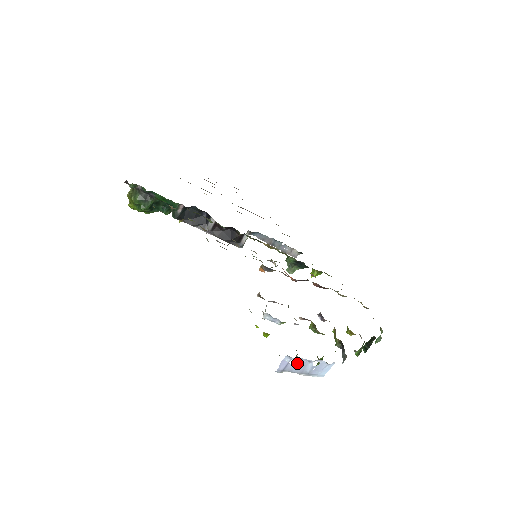
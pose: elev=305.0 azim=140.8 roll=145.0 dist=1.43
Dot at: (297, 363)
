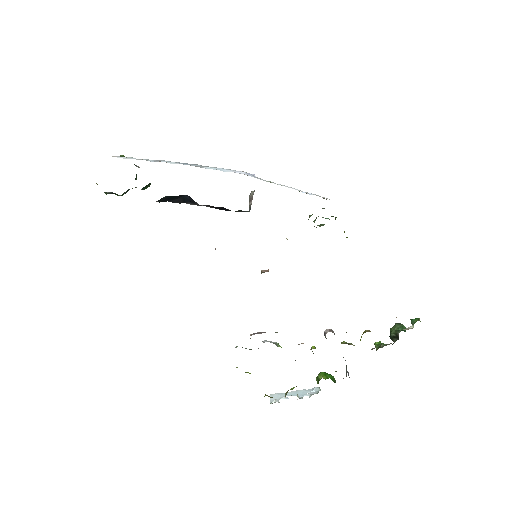
Dot at: (287, 398)
